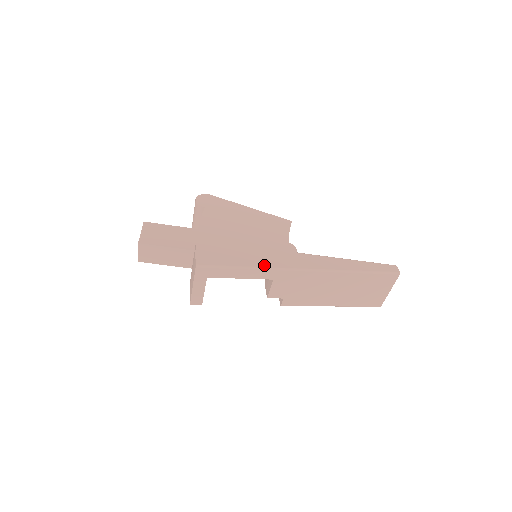
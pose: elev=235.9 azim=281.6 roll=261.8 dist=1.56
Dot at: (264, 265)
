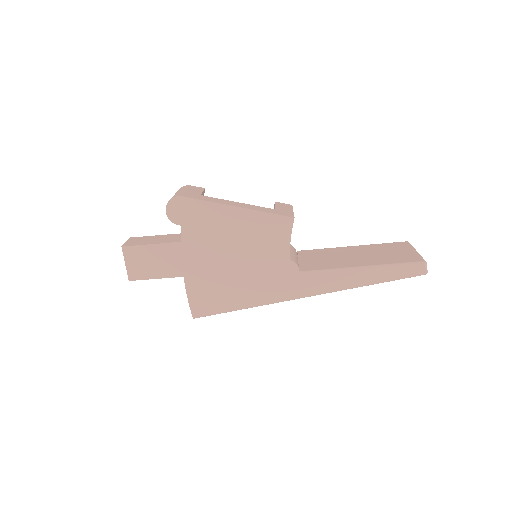
Dot at: (262, 302)
